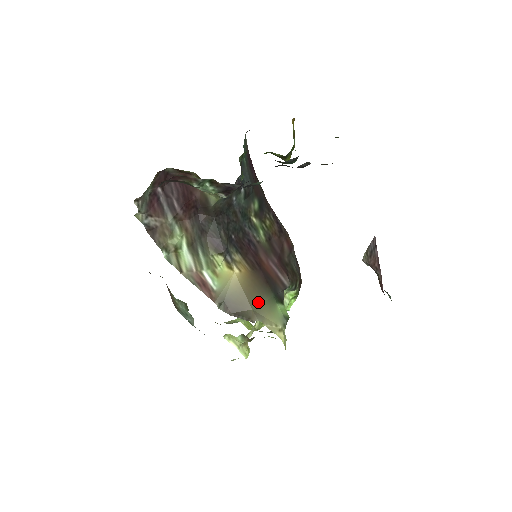
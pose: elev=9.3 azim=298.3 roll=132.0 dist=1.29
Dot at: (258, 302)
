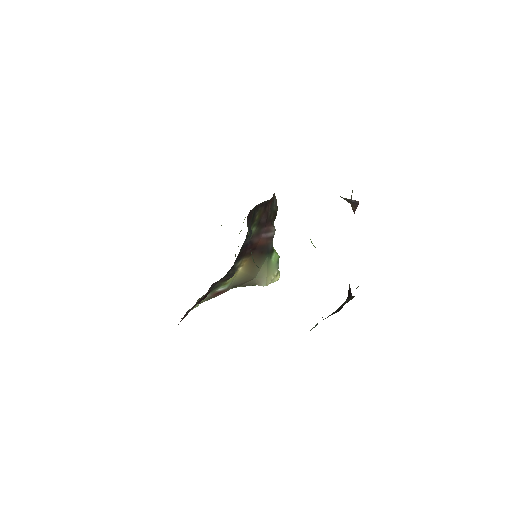
Dot at: (258, 270)
